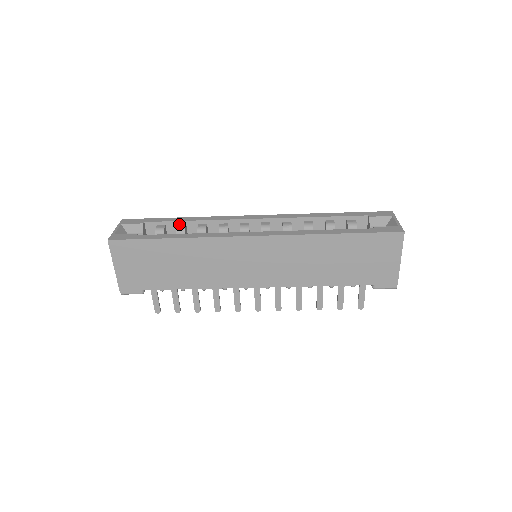
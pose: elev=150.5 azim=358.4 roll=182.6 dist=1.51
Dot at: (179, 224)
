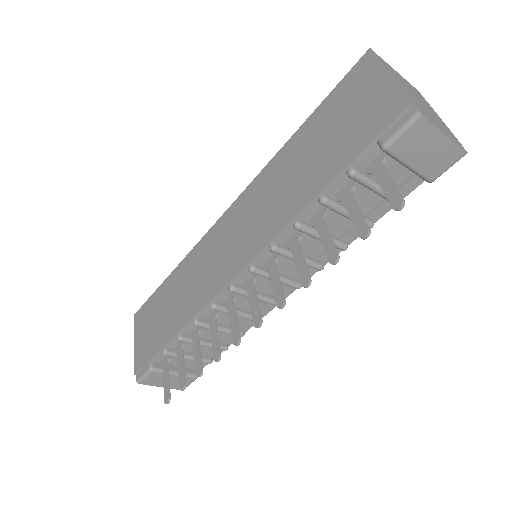
Dot at: occluded
